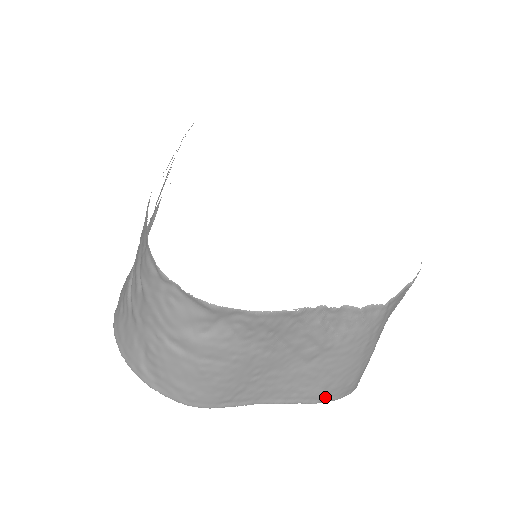
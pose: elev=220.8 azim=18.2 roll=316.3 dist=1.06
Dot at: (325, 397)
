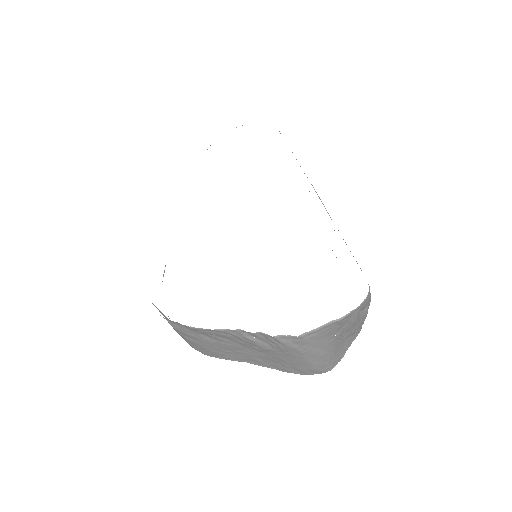
Dot at: (295, 372)
